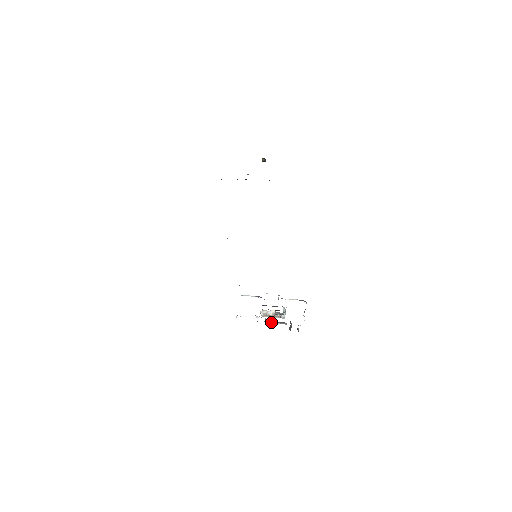
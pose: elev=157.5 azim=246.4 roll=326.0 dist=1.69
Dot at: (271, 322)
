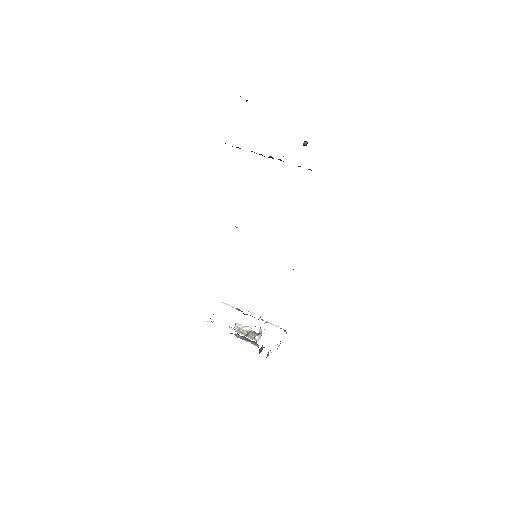
Dot at: (243, 338)
